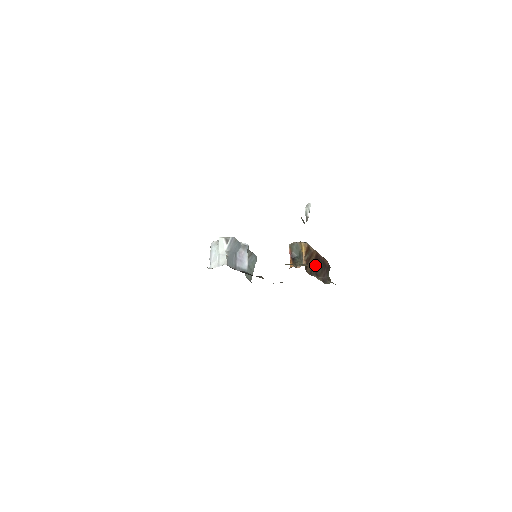
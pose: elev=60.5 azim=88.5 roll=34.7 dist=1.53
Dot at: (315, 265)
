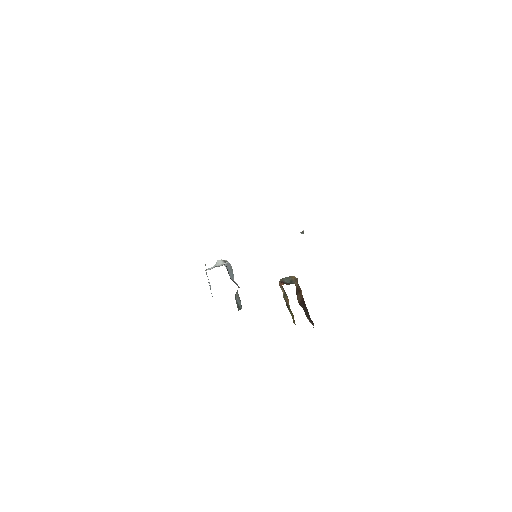
Dot at: (303, 304)
